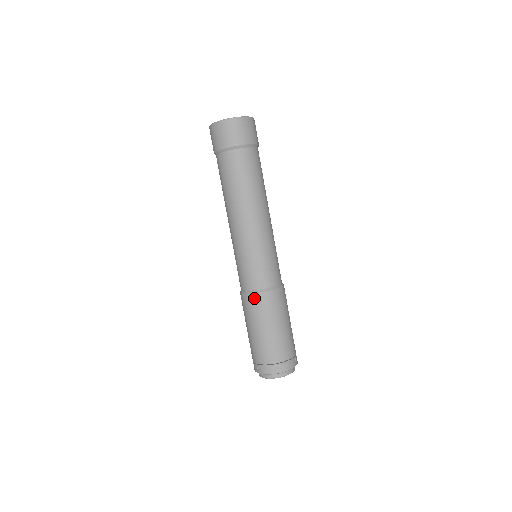
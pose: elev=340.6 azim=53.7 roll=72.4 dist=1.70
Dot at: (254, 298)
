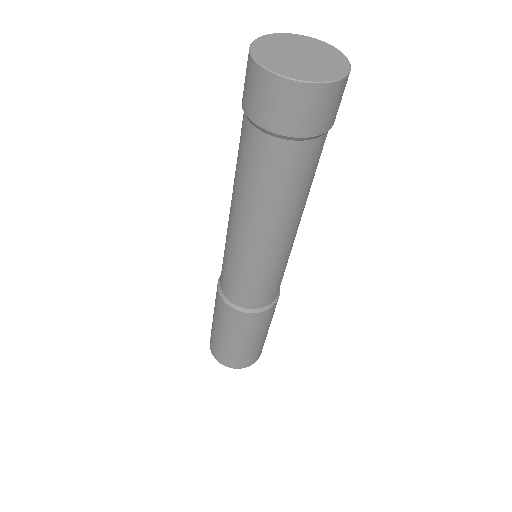
Dot at: (251, 317)
